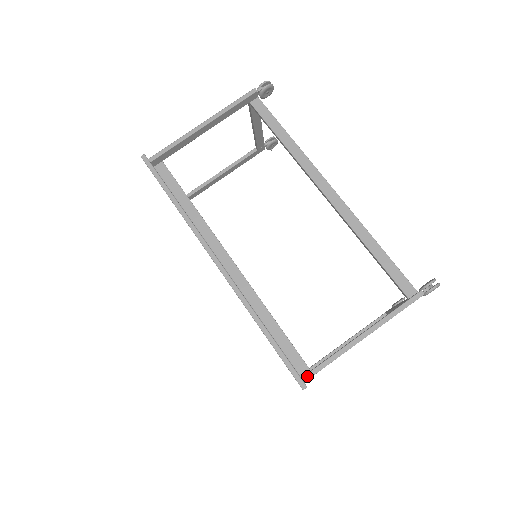
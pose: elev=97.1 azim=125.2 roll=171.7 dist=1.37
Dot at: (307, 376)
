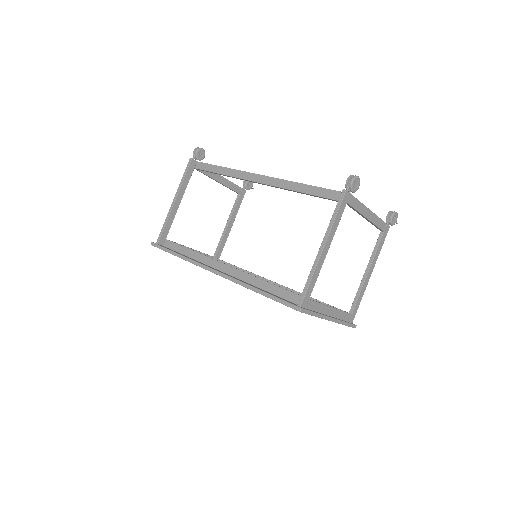
Dot at: (300, 301)
